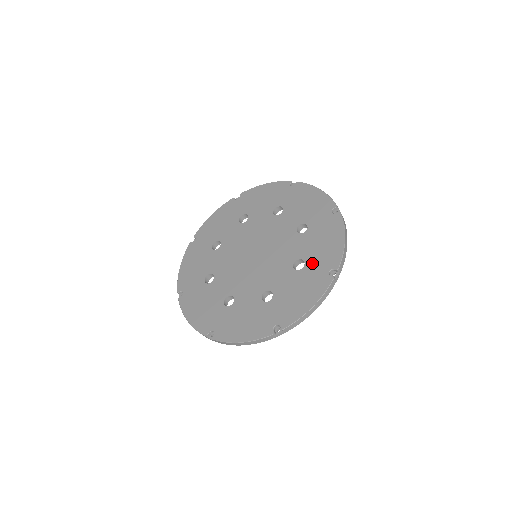
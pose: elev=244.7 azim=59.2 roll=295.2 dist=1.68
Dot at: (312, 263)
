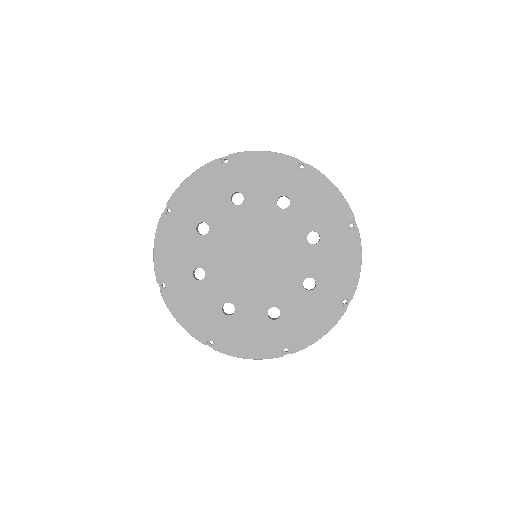
Dot at: (326, 229)
